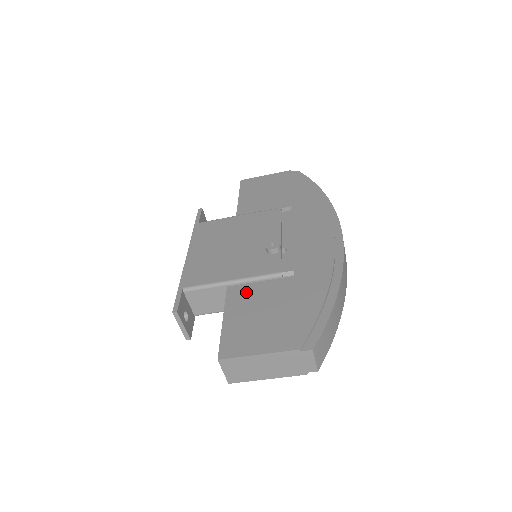
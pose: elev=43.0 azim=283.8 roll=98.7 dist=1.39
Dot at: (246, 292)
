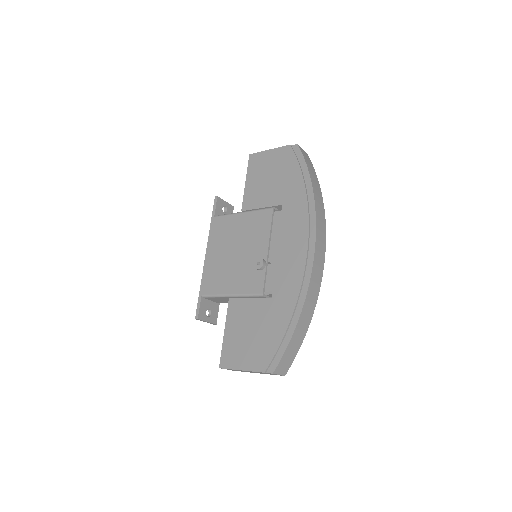
Dot at: (240, 308)
